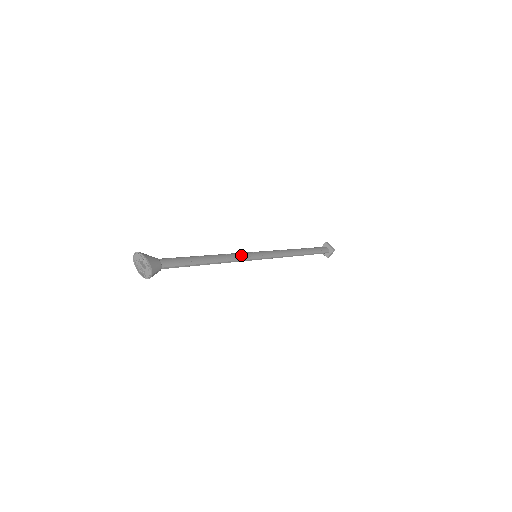
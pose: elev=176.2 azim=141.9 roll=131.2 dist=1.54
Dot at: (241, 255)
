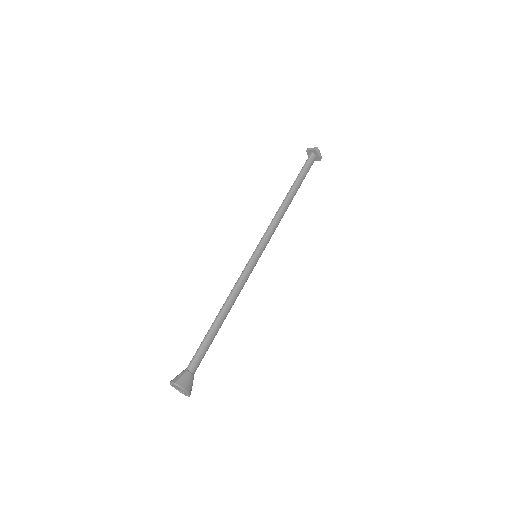
Dot at: (246, 278)
